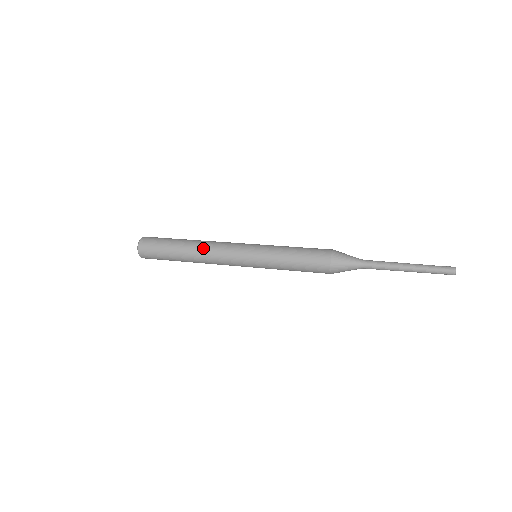
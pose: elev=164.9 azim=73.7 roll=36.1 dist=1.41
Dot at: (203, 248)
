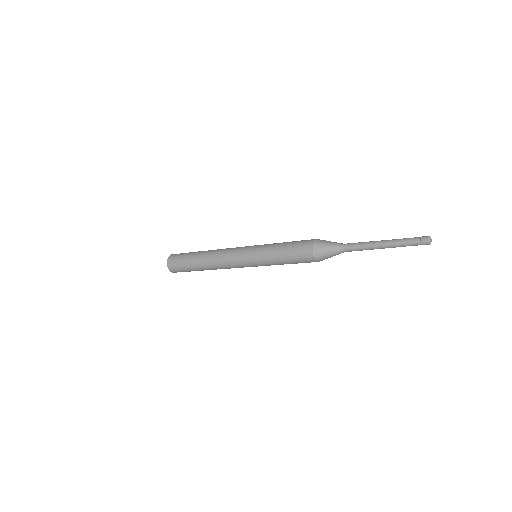
Dot at: (212, 257)
